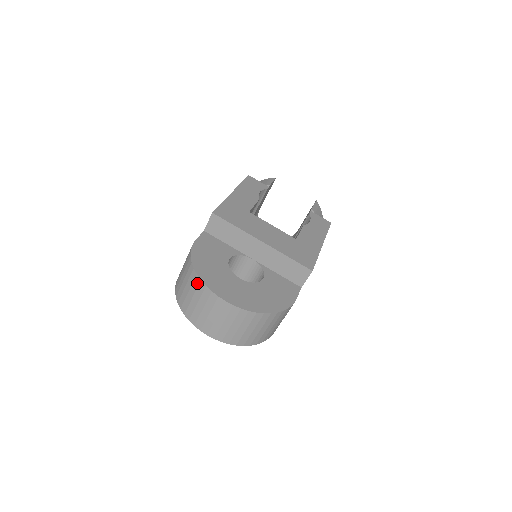
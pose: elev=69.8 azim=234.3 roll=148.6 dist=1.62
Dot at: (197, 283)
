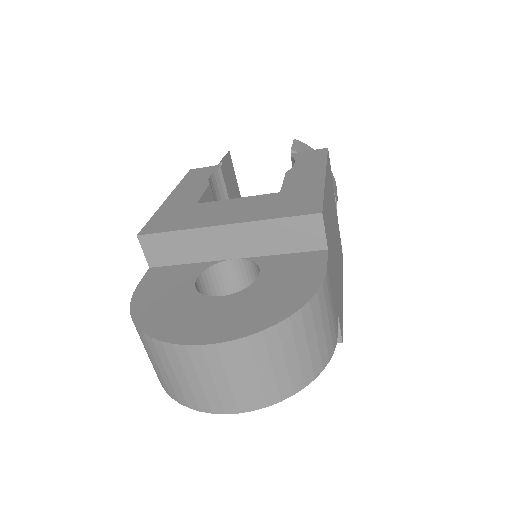
Dot at: (152, 345)
